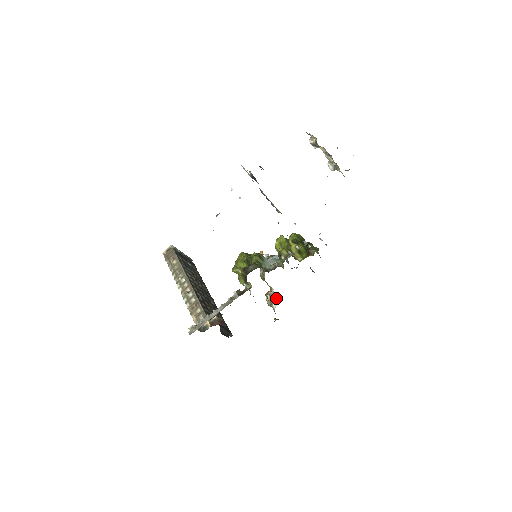
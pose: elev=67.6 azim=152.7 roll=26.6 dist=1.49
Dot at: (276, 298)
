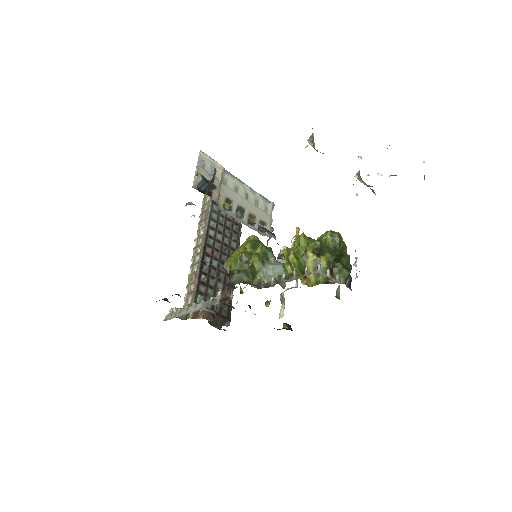
Dot at: (283, 308)
